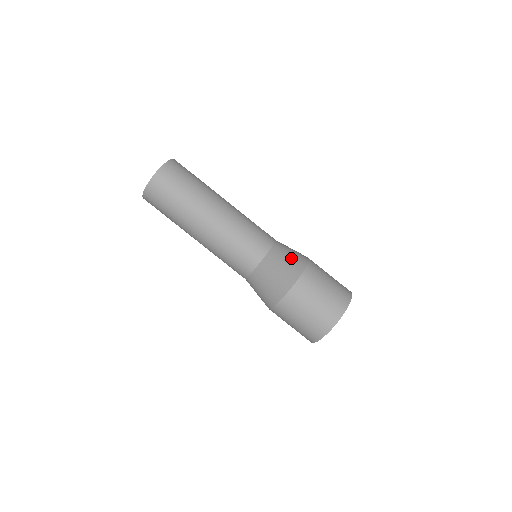
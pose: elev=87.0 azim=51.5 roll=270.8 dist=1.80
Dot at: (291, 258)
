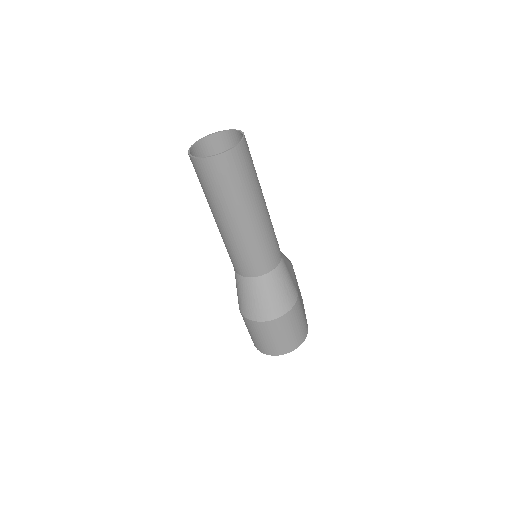
Dot at: (285, 291)
